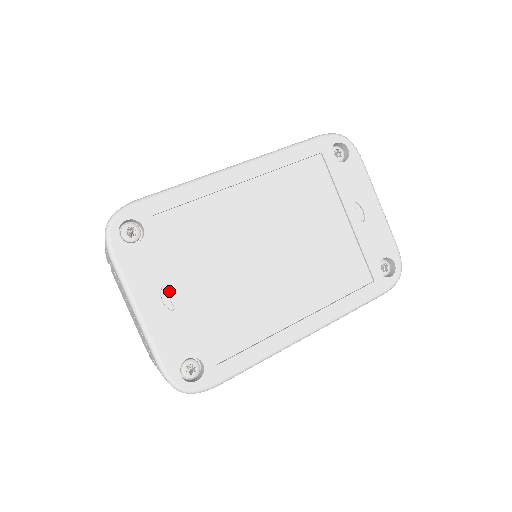
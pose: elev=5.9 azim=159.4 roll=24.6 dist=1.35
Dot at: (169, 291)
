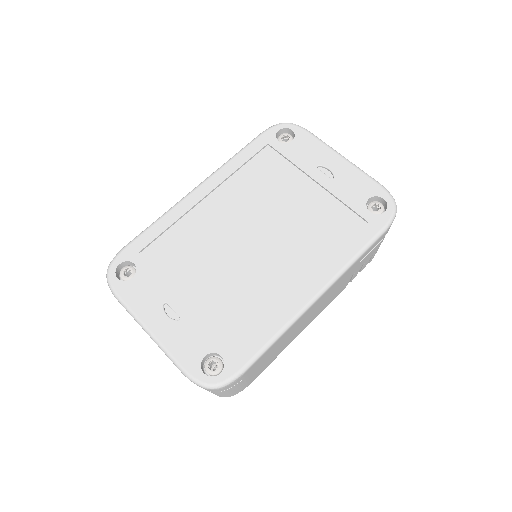
Dot at: (170, 305)
